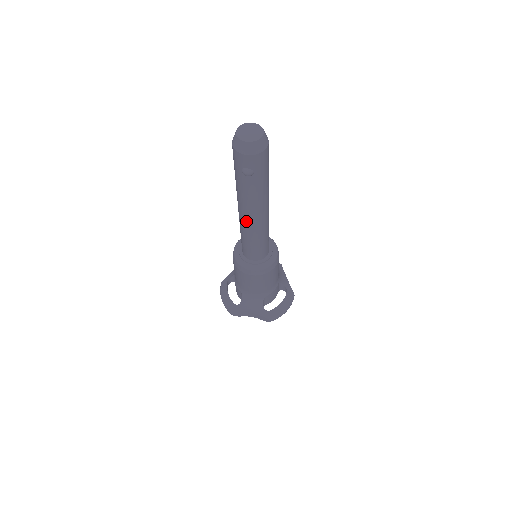
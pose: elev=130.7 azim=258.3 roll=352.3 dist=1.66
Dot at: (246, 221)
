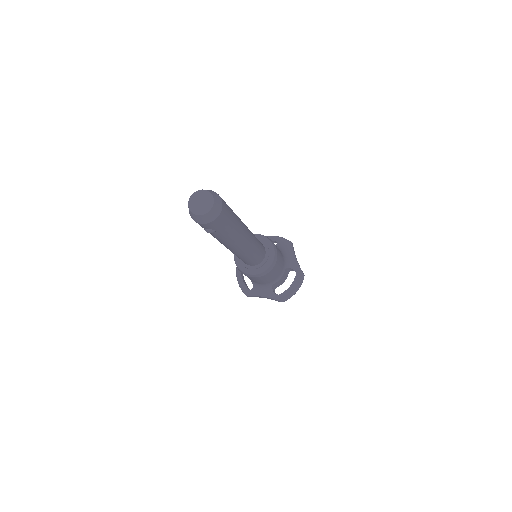
Dot at: (229, 249)
